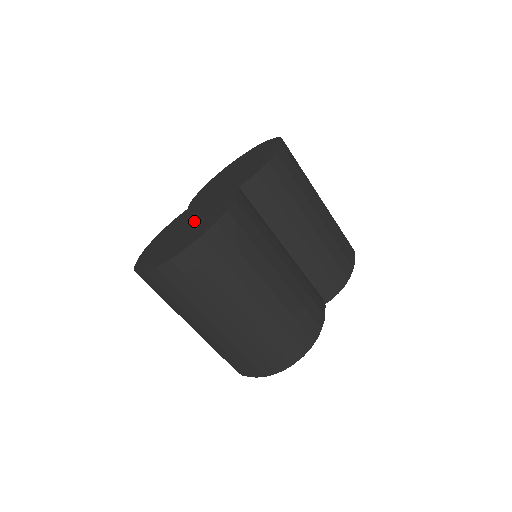
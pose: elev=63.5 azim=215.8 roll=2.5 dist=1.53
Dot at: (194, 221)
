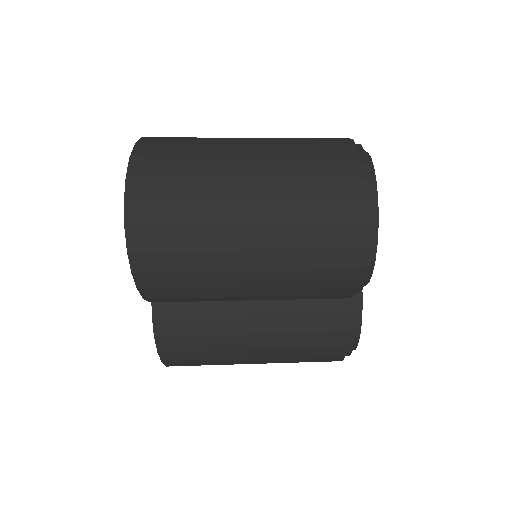
Dot at: occluded
